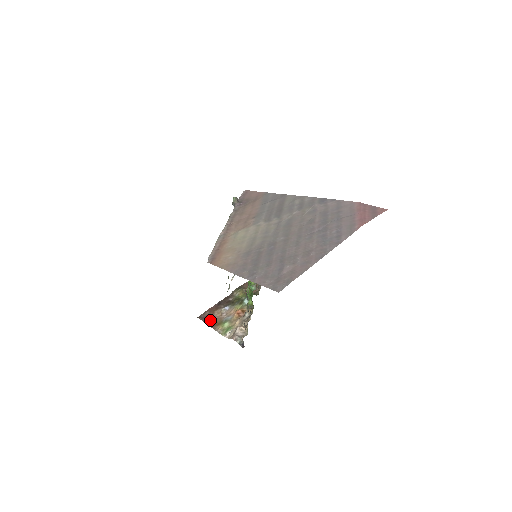
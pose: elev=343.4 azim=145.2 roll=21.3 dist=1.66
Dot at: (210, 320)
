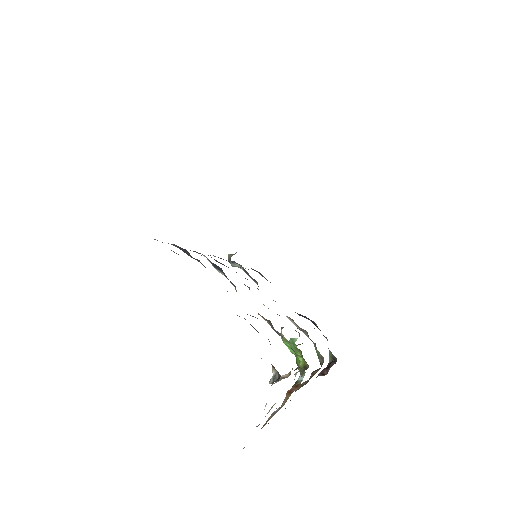
Dot at: occluded
